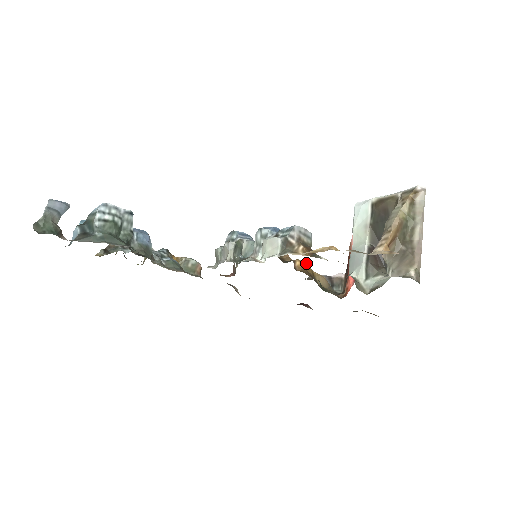
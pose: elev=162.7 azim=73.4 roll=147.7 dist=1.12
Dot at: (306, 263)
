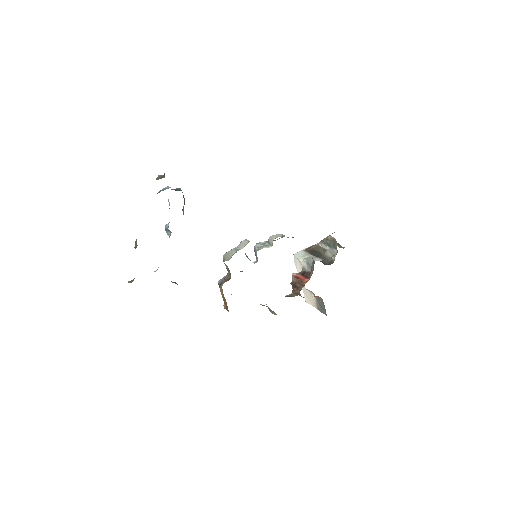
Dot at: occluded
